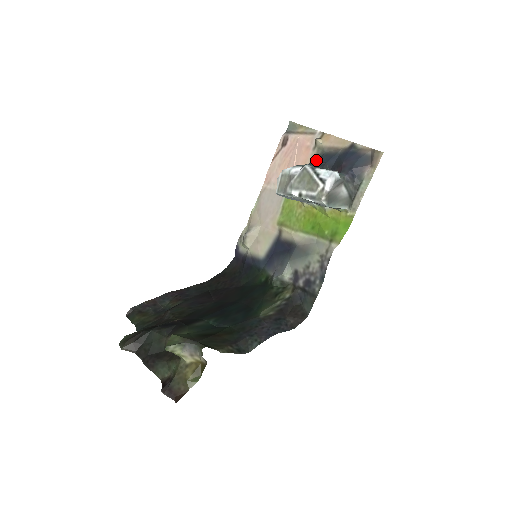
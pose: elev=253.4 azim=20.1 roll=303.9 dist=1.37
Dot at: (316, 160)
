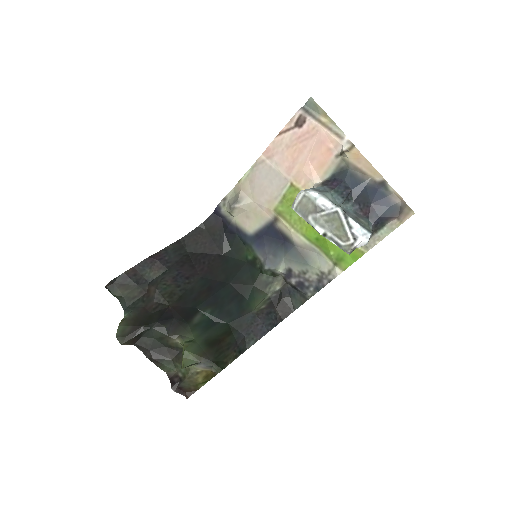
Dot at: (337, 171)
